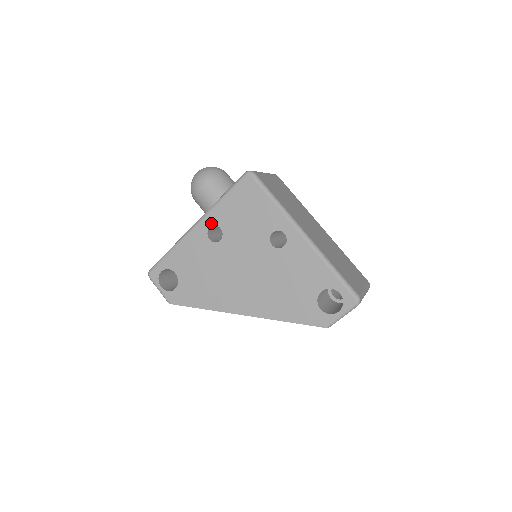
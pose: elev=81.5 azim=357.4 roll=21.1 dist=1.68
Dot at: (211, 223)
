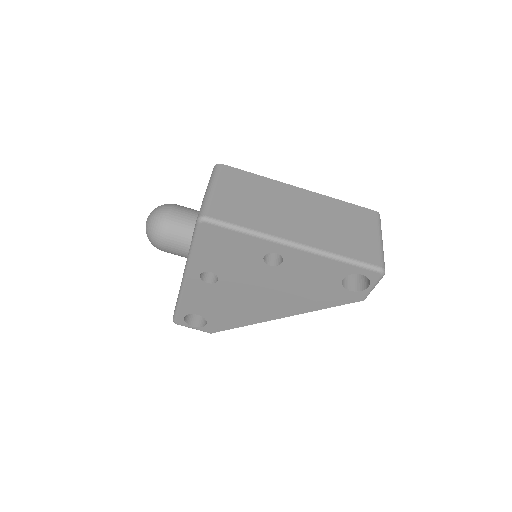
Dot at: (198, 272)
